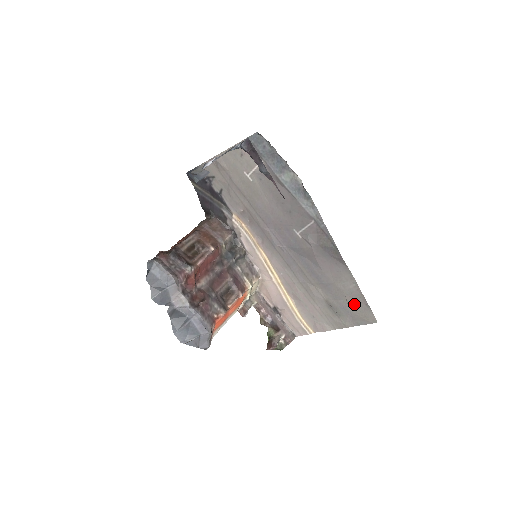
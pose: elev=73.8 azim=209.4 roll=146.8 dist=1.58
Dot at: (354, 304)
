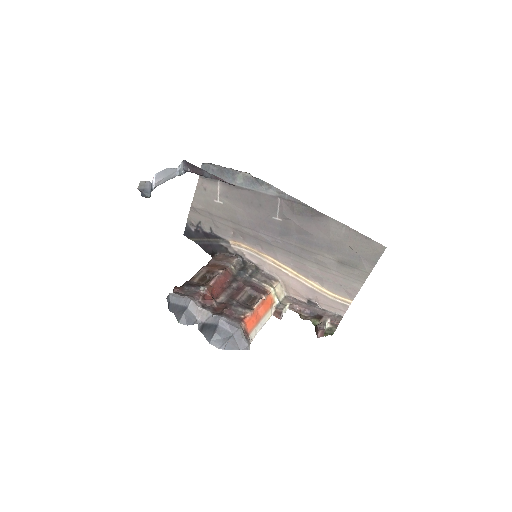
Dot at: (357, 246)
